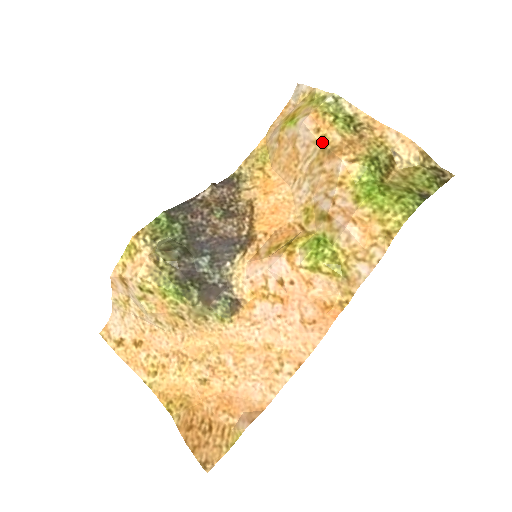
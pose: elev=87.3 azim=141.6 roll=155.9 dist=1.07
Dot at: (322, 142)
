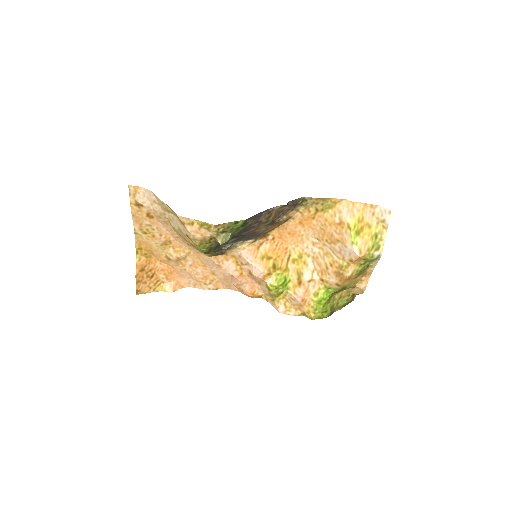
Dot at: (344, 265)
